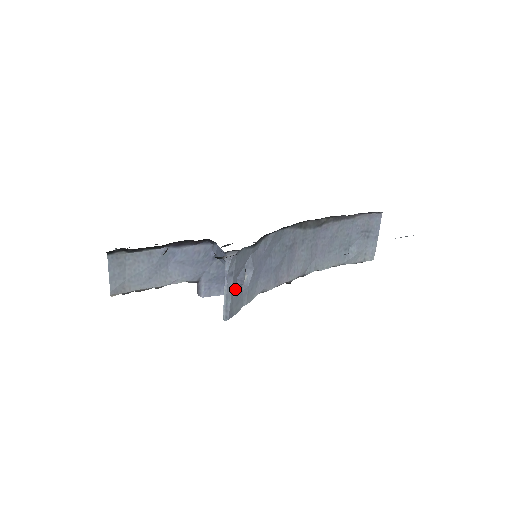
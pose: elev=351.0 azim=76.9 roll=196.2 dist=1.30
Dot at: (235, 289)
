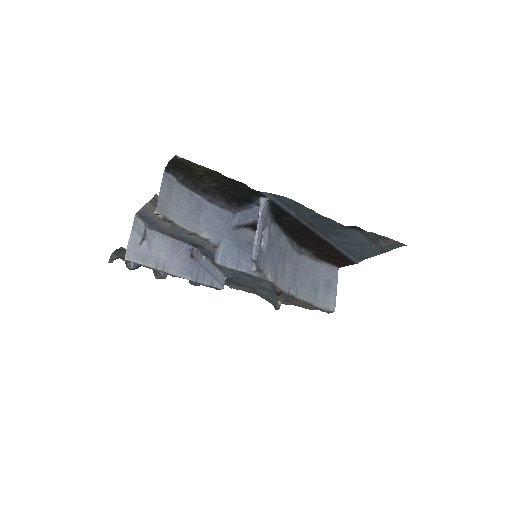
Dot at: occluded
